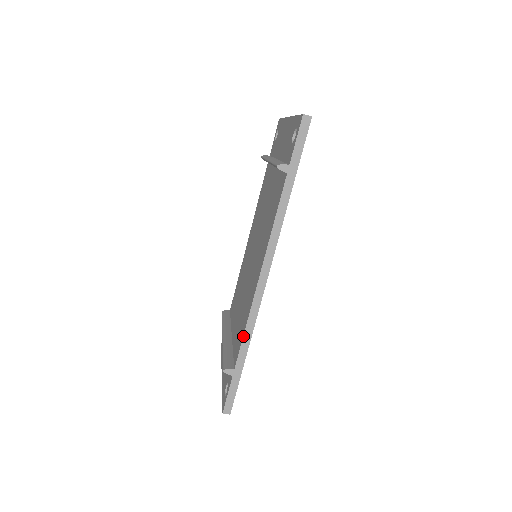
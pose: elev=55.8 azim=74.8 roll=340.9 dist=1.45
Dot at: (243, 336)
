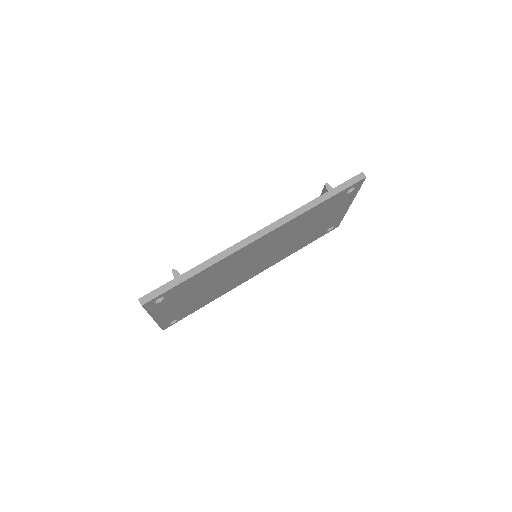
Dot at: (210, 258)
